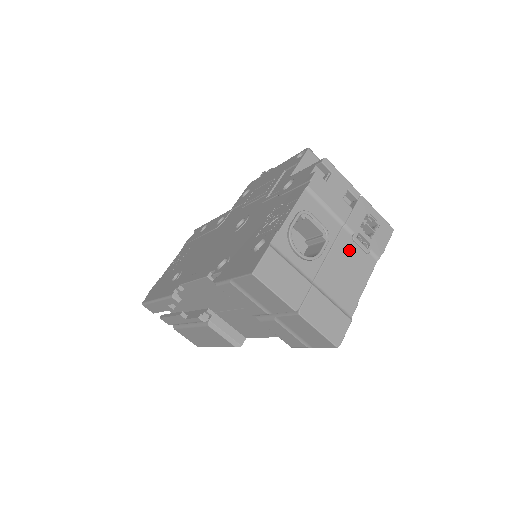
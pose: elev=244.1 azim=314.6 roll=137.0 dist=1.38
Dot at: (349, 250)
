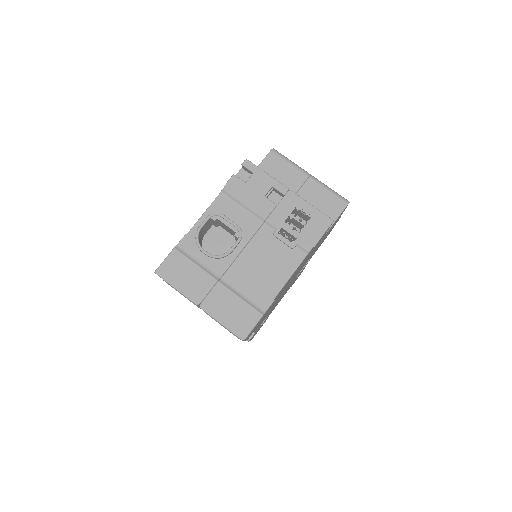
Dot at: (269, 246)
